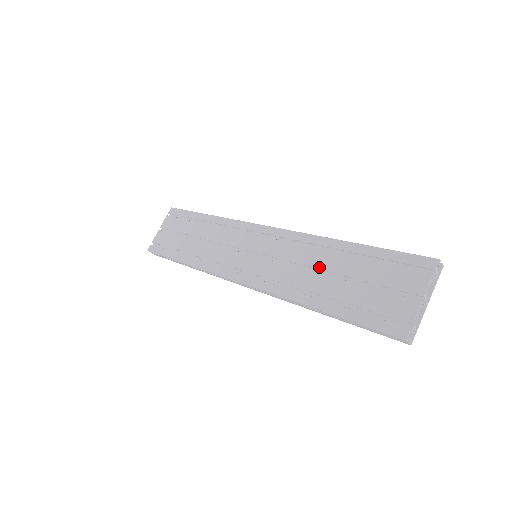
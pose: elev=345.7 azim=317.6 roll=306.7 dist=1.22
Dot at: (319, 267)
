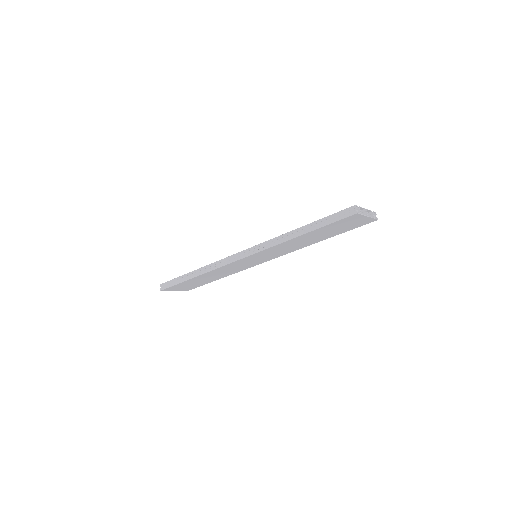
Dot at: occluded
